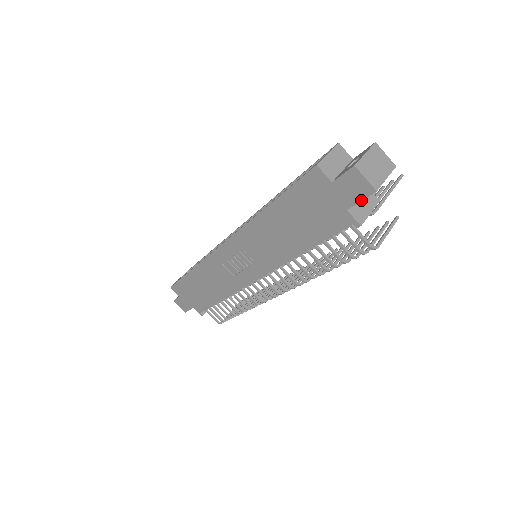
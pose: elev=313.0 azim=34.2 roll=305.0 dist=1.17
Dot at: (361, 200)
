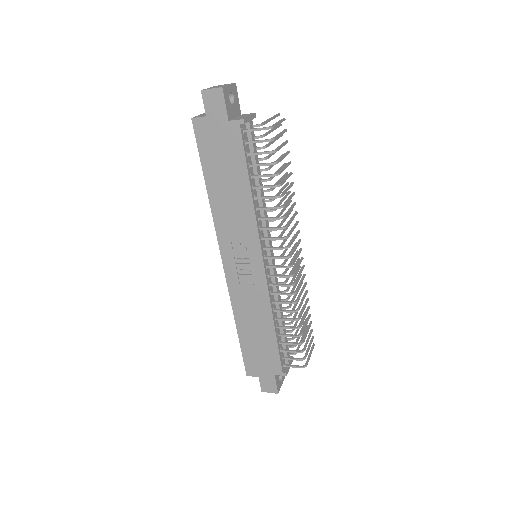
Dot at: (225, 104)
